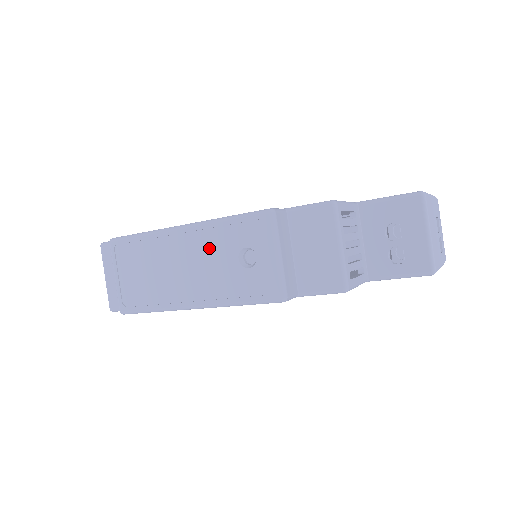
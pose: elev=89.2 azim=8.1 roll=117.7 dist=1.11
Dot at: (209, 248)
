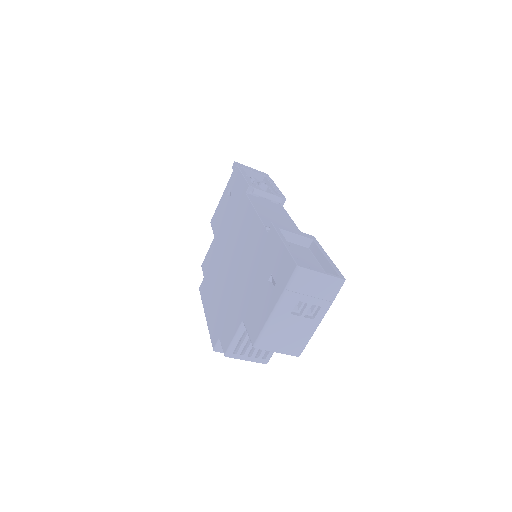
Dot at: occluded
